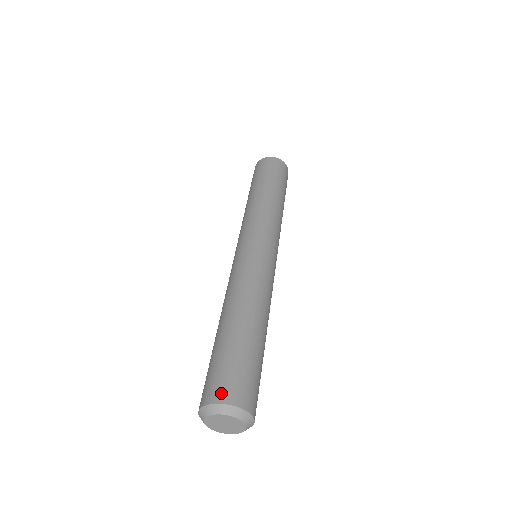
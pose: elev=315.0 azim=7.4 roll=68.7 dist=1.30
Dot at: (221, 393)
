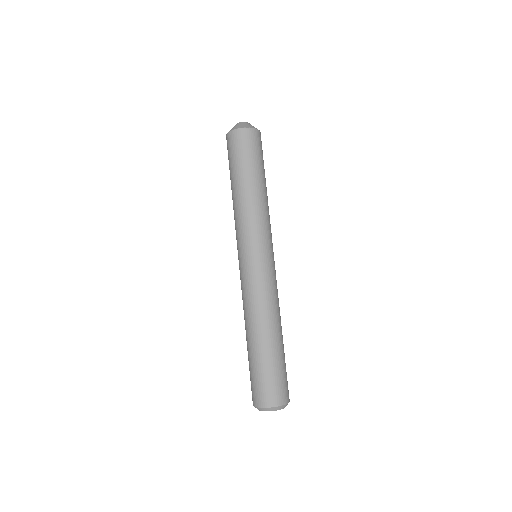
Dot at: (254, 399)
